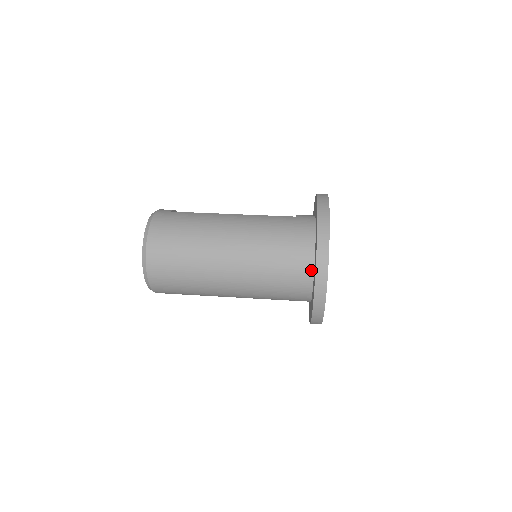
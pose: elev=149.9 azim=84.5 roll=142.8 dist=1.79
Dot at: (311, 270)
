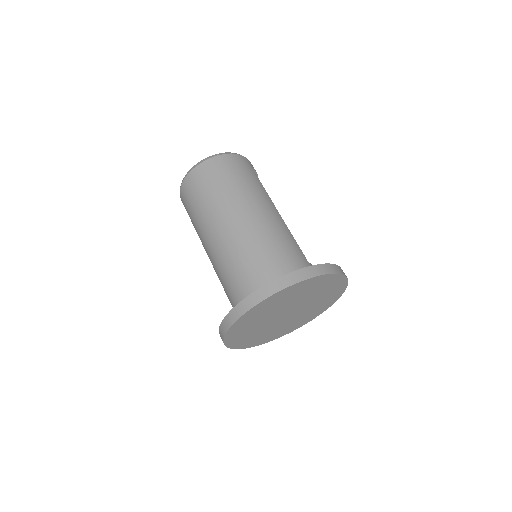
Dot at: occluded
